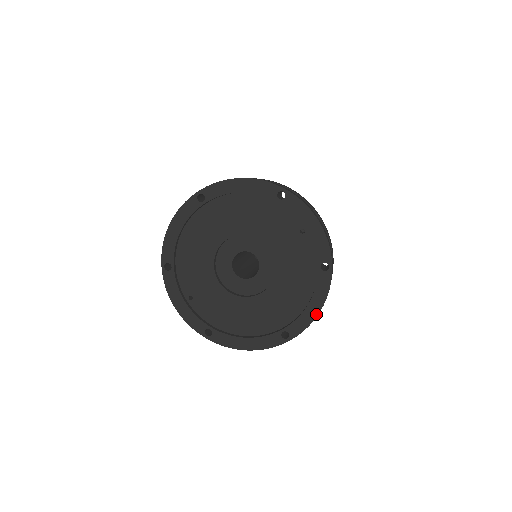
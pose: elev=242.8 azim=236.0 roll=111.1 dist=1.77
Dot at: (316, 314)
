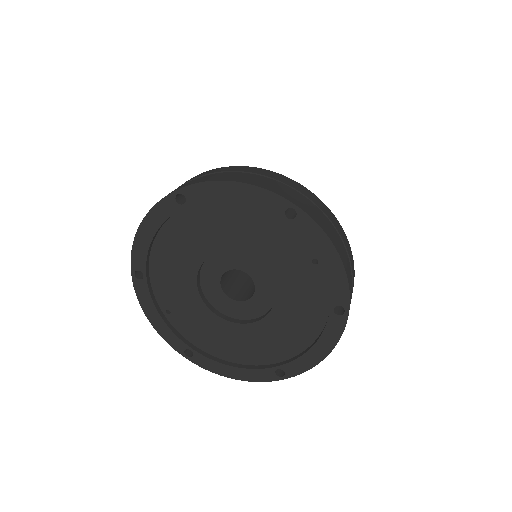
Dot at: (320, 359)
